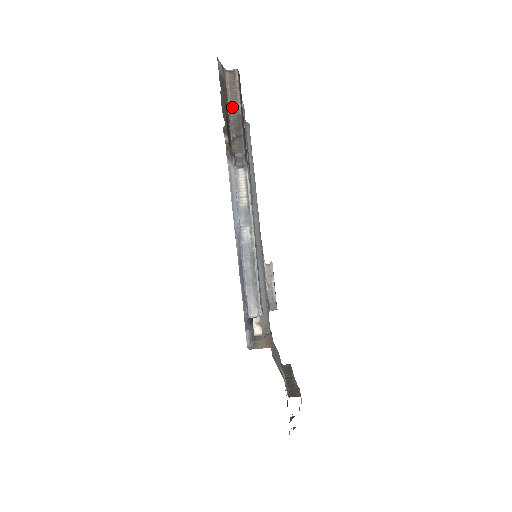
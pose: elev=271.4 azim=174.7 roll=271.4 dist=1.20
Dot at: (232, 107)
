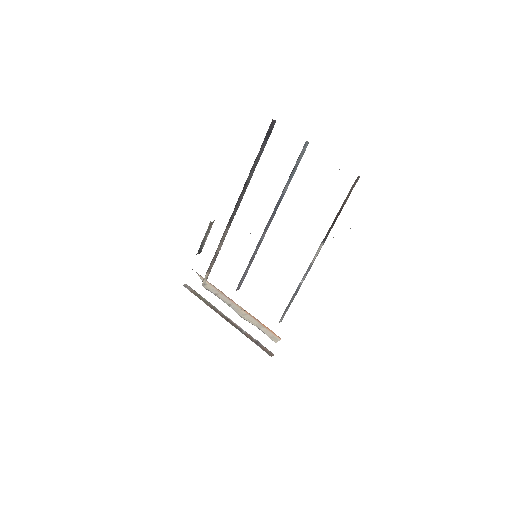
Dot at: (344, 203)
